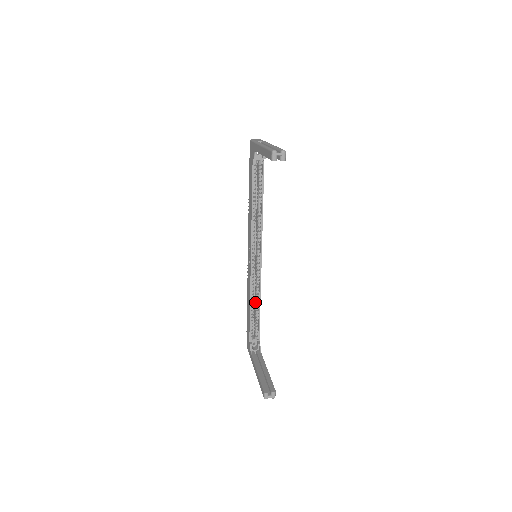
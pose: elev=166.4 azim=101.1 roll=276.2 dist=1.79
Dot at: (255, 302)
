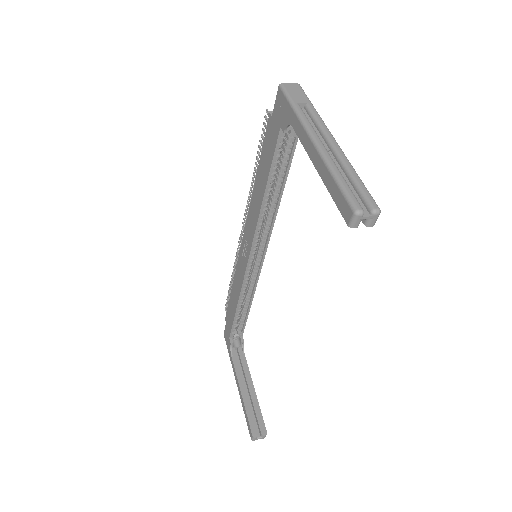
Dot at: (243, 299)
